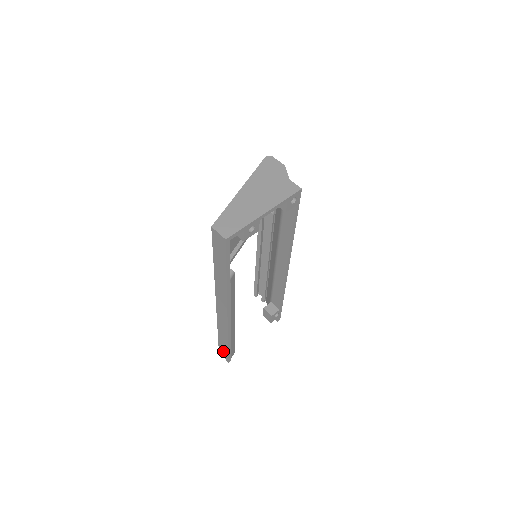
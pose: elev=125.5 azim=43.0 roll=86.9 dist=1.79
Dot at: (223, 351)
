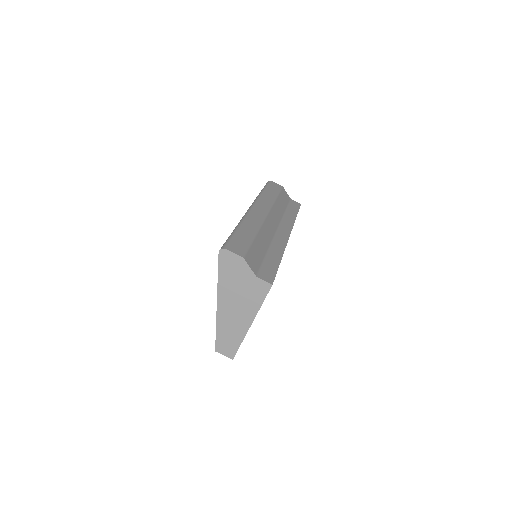
Dot at: occluded
